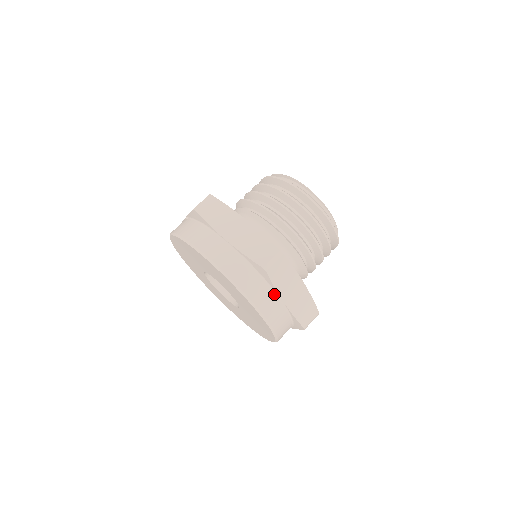
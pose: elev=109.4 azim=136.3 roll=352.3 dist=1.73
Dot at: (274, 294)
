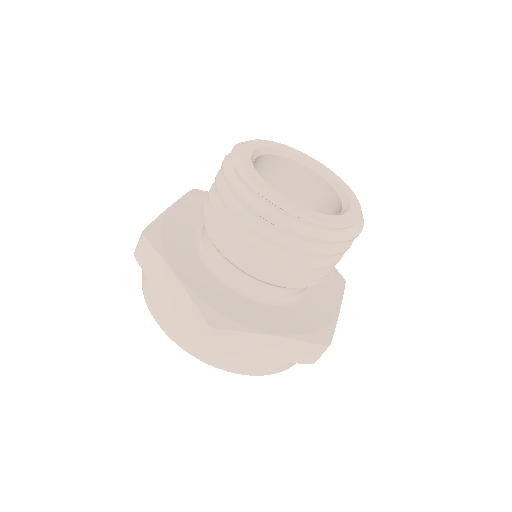
Dot at: occluded
